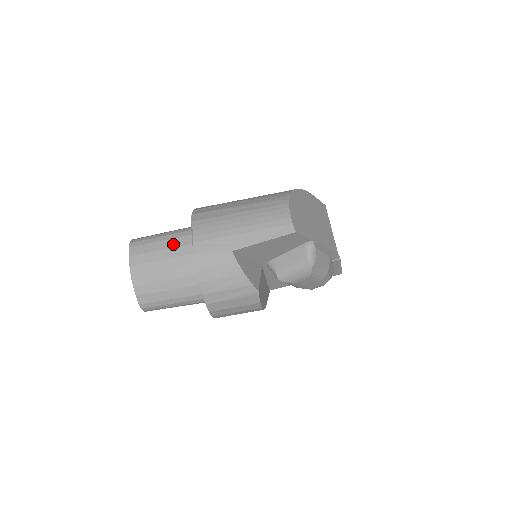
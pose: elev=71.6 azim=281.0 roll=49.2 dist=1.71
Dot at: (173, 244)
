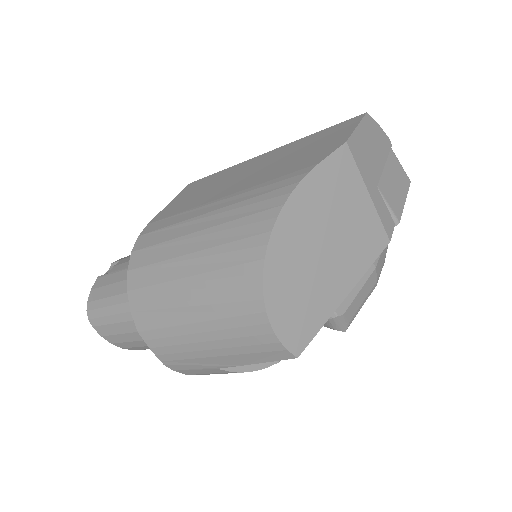
Dot at: occluded
